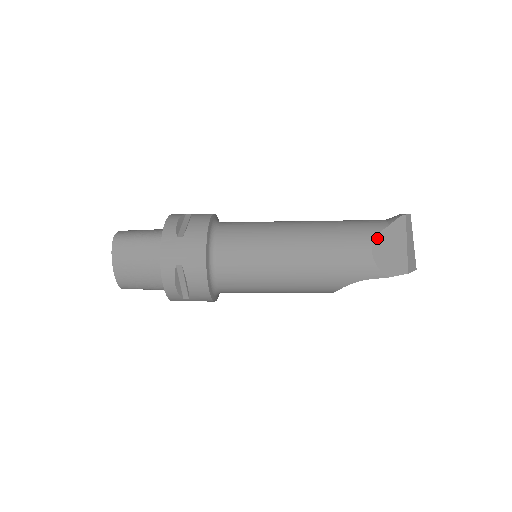
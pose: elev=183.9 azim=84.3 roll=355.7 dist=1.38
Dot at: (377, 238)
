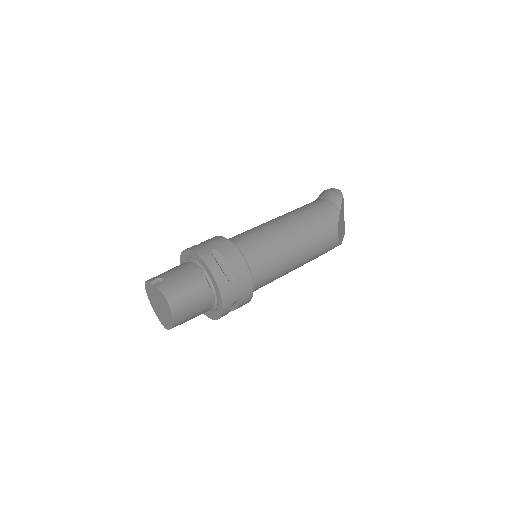
Dot at: (339, 223)
